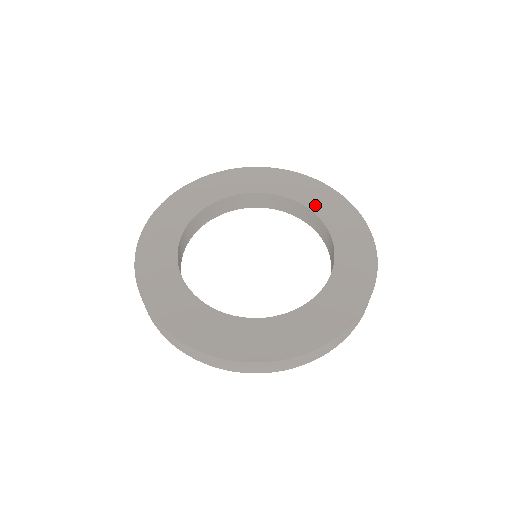
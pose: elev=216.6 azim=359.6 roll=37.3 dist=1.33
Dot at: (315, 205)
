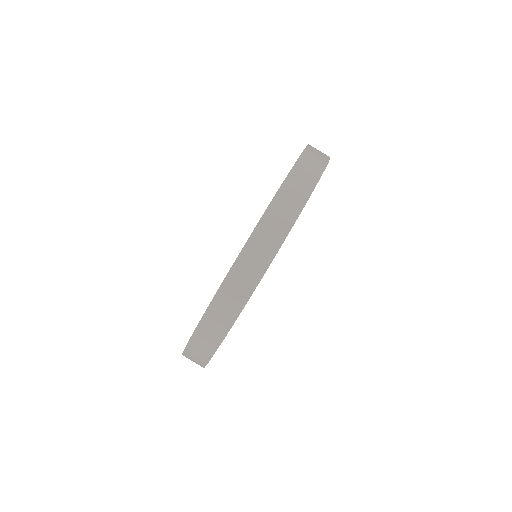
Dot at: occluded
